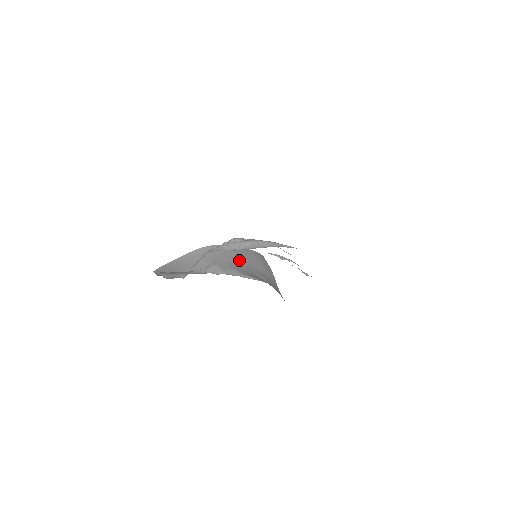
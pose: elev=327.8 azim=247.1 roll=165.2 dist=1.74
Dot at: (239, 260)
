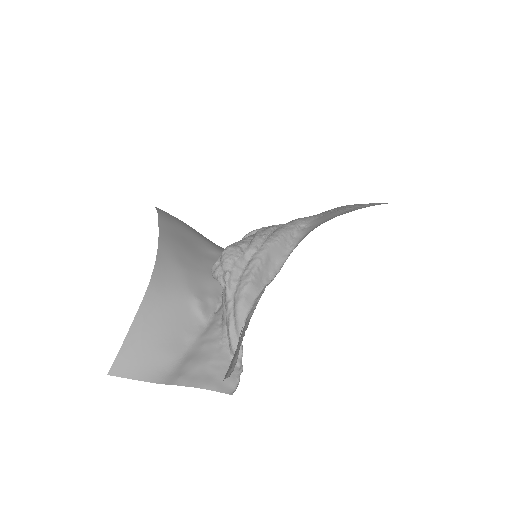
Dot at: (190, 257)
